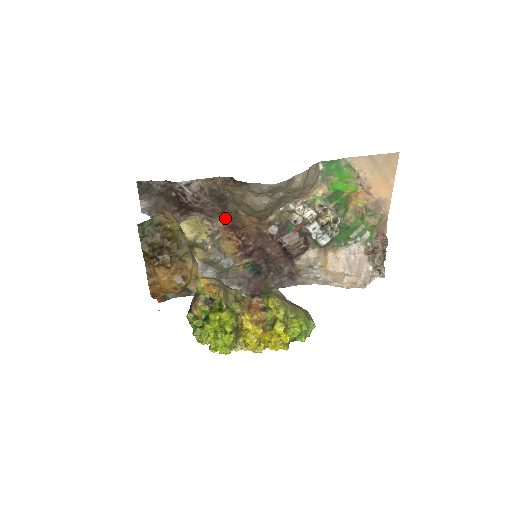
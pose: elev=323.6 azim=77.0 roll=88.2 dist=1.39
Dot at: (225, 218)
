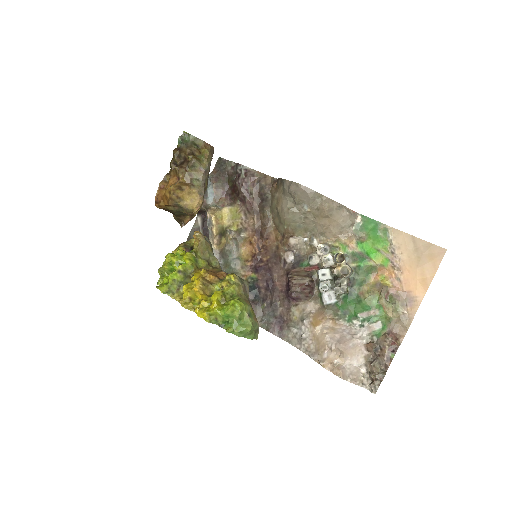
Dot at: (258, 220)
